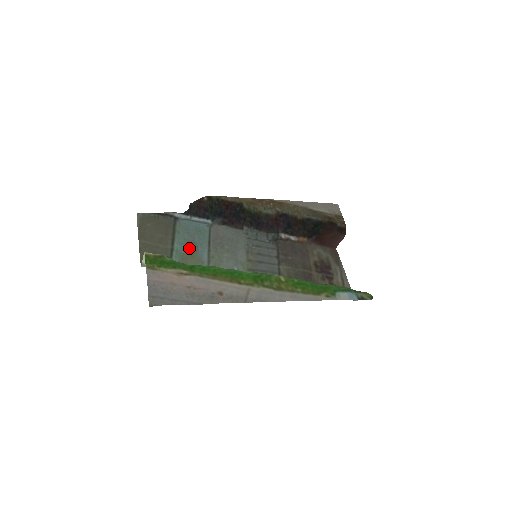
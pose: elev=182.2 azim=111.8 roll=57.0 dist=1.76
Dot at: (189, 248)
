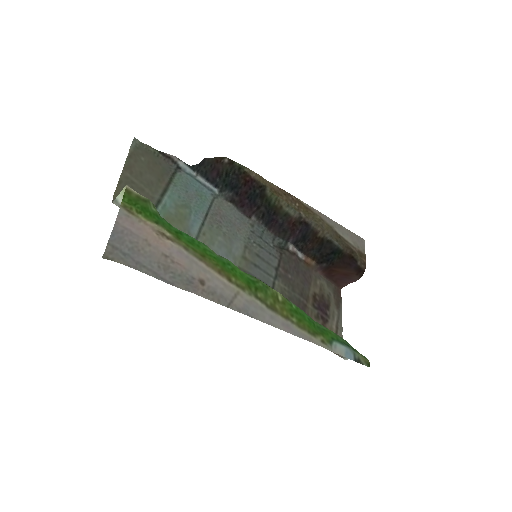
Dot at: (180, 209)
